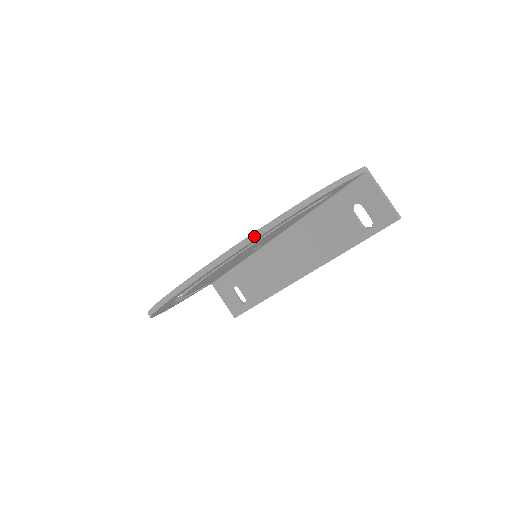
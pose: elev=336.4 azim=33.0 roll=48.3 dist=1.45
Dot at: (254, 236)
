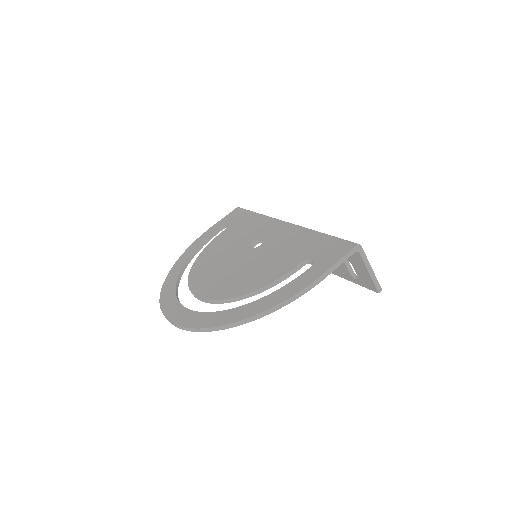
Dot at: (219, 328)
